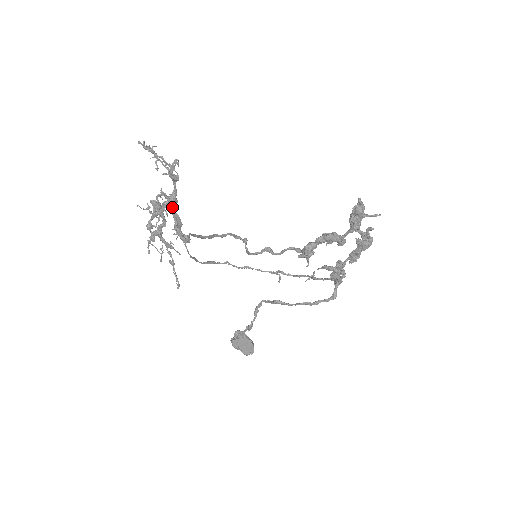
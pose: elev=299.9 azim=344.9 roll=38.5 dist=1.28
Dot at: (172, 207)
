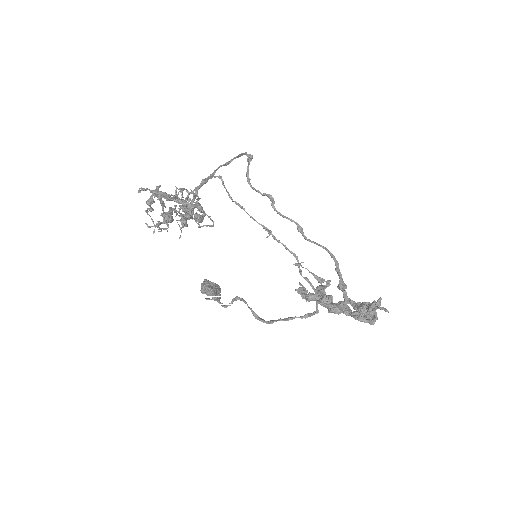
Dot at: occluded
